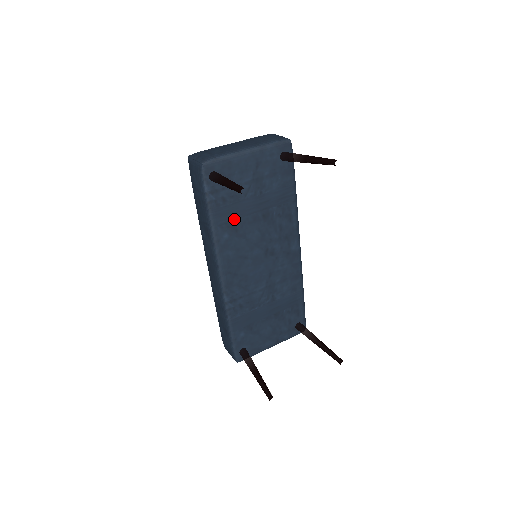
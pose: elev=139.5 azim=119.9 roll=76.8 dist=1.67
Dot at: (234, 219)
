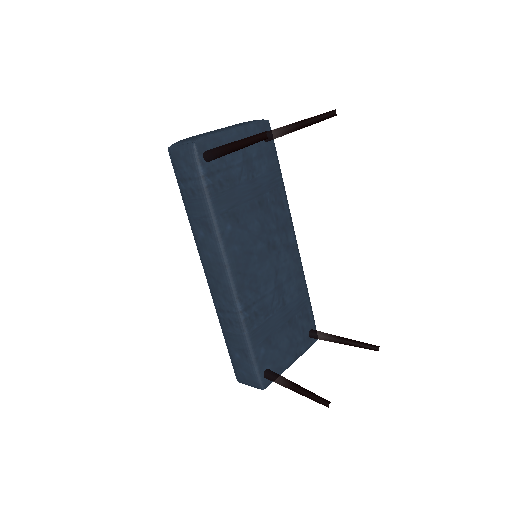
Dot at: (233, 207)
